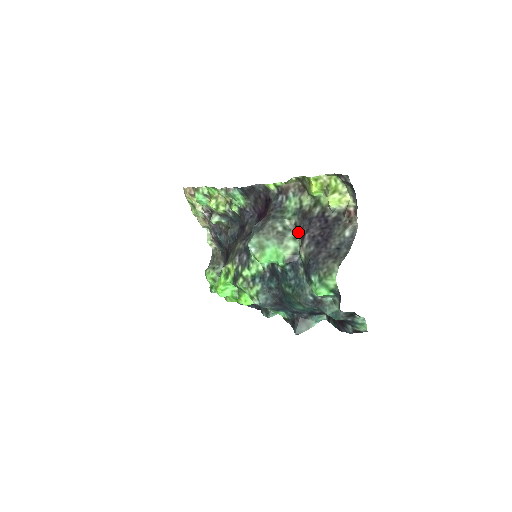
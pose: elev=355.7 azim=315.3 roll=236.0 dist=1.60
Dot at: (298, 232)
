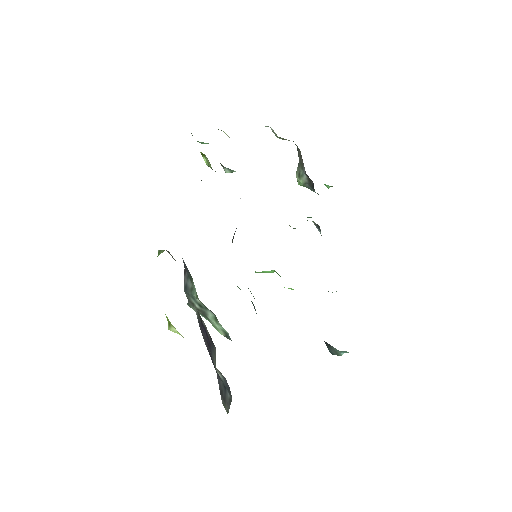
Dot at: (213, 313)
